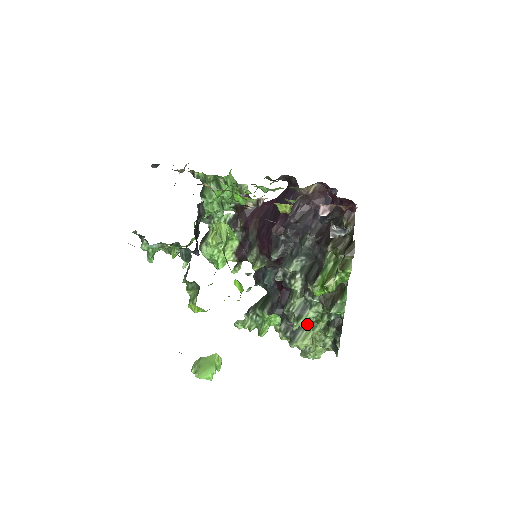
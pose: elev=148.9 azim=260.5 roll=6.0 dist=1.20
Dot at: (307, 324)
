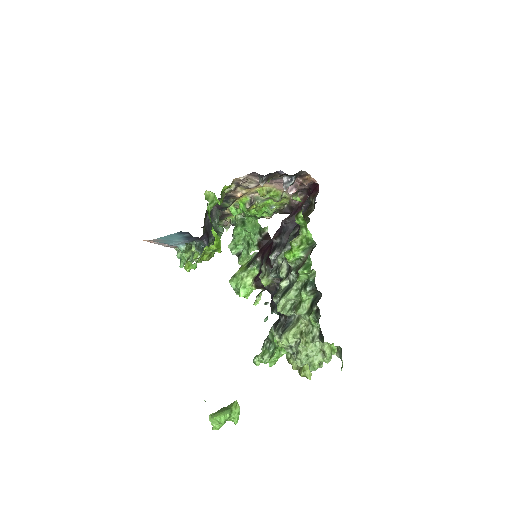
Dot at: (293, 310)
